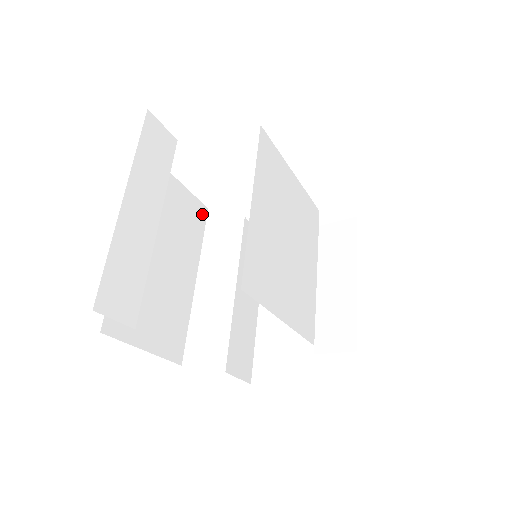
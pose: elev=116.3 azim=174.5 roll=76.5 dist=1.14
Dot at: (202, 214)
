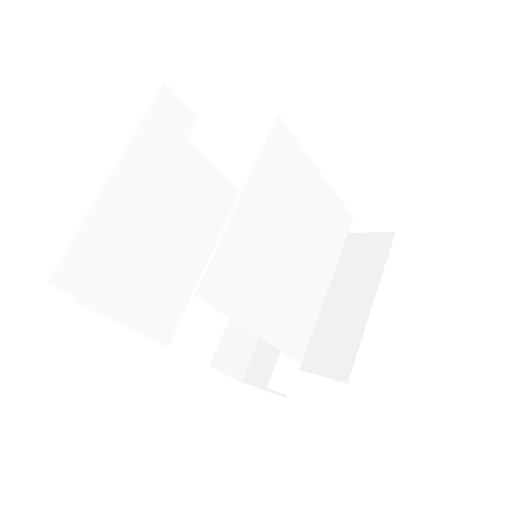
Dot at: (230, 197)
